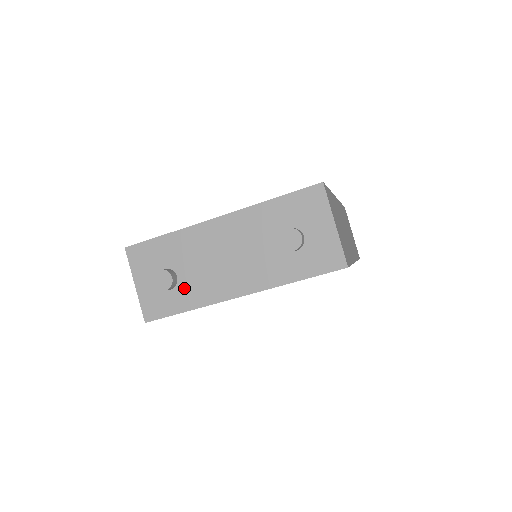
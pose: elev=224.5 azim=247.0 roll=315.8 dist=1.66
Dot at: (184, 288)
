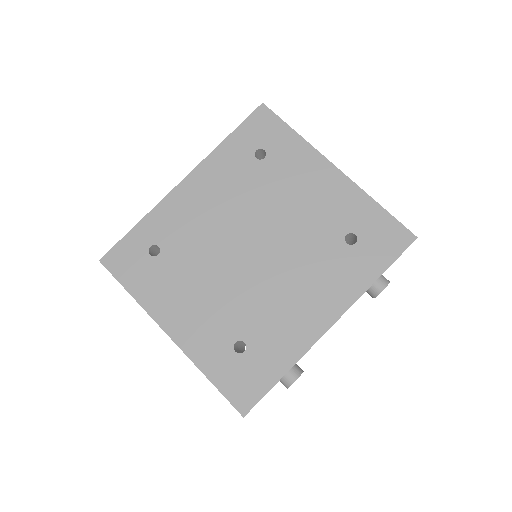
Dot at: occluded
